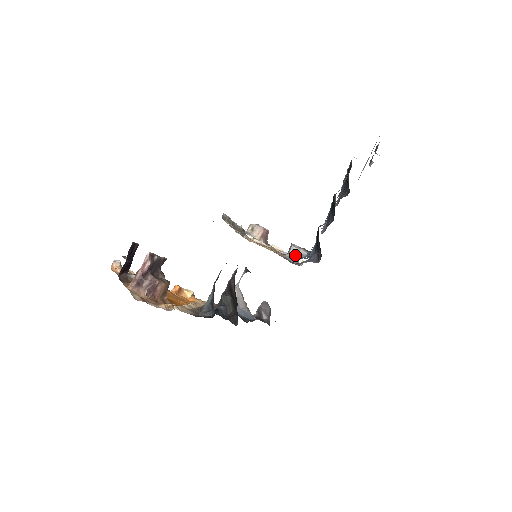
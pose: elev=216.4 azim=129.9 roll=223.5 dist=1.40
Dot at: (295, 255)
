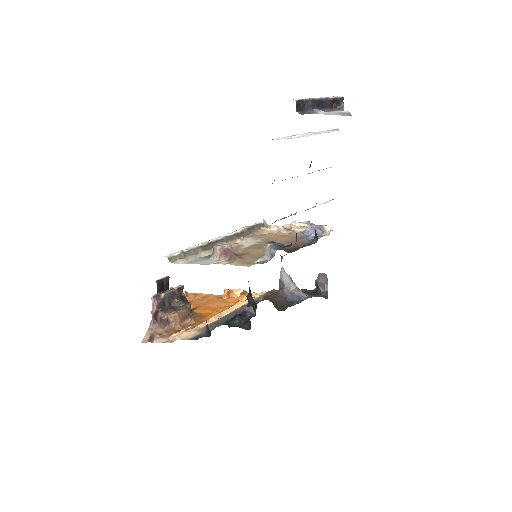
Dot at: (269, 255)
